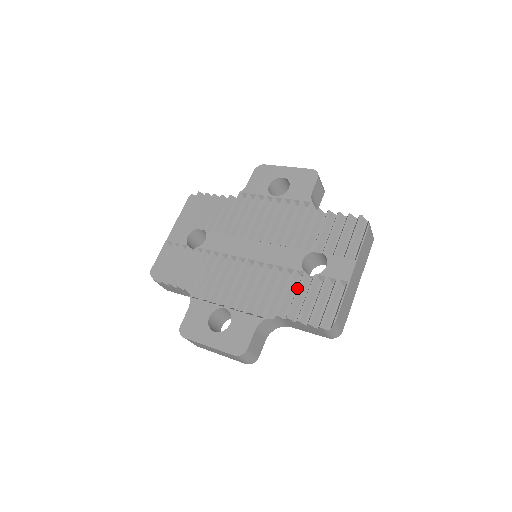
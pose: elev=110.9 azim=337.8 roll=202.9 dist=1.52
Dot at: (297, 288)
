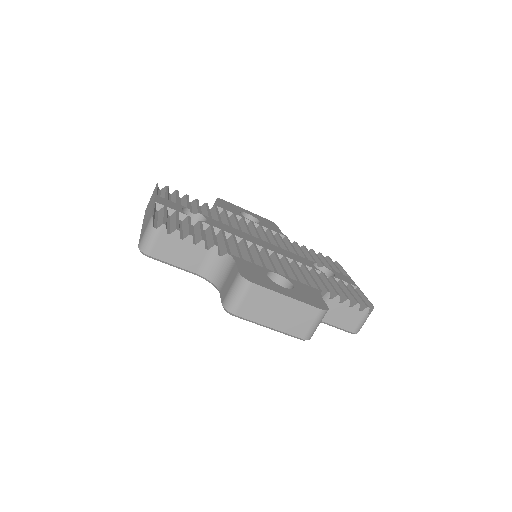
Dot at: (327, 279)
